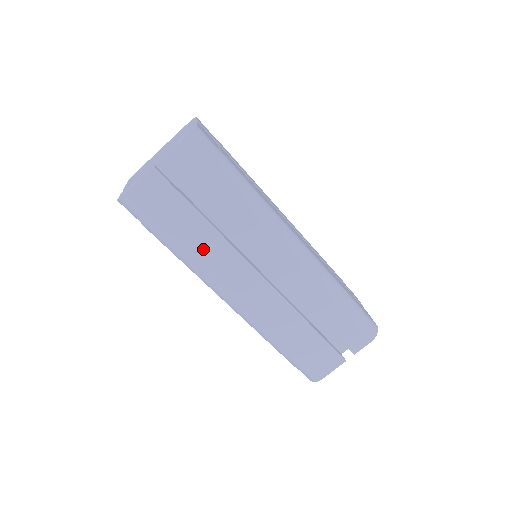
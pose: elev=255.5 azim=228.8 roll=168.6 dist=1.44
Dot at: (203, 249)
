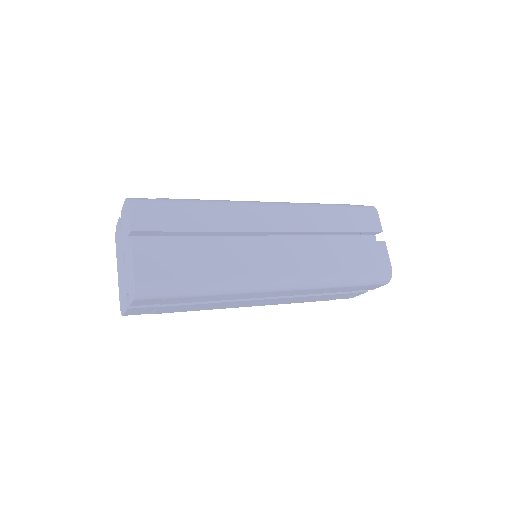
Dot at: (223, 264)
